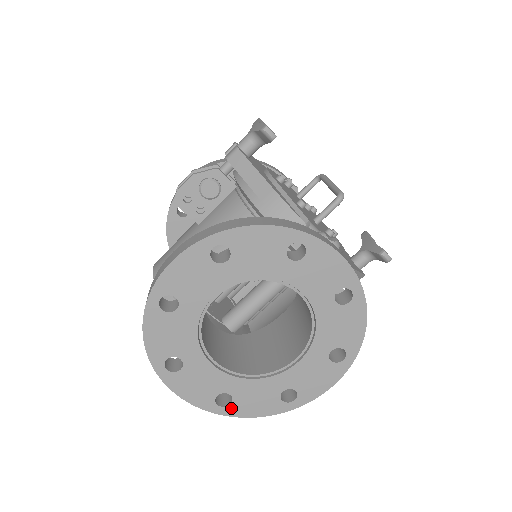
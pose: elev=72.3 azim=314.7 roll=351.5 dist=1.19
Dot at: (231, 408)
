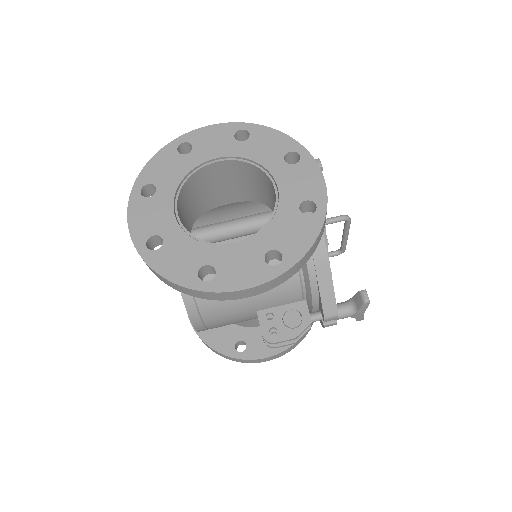
Dot at: (153, 254)
